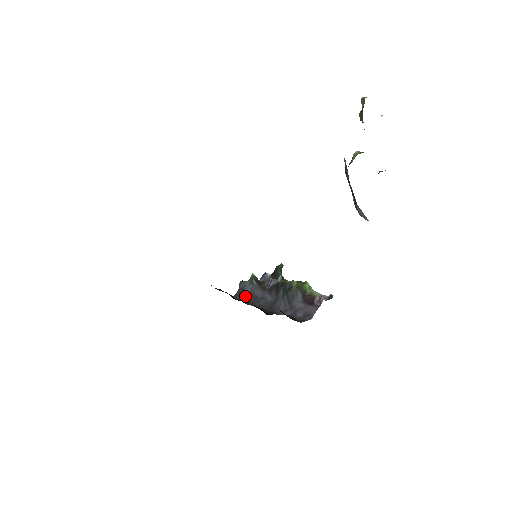
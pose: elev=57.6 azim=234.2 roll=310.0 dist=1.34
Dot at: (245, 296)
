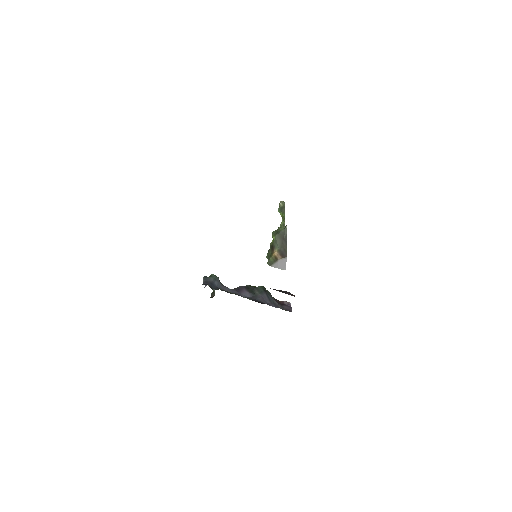
Dot at: (215, 288)
